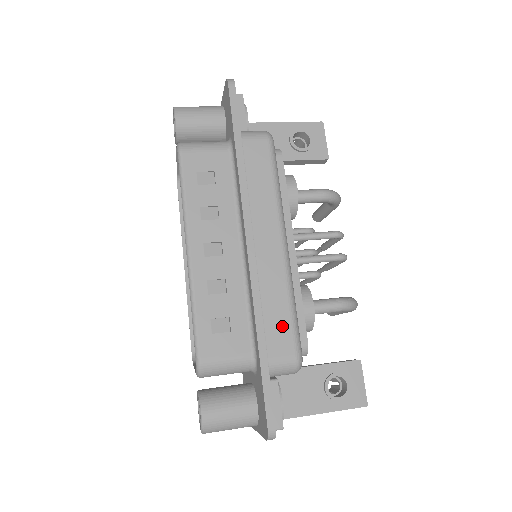
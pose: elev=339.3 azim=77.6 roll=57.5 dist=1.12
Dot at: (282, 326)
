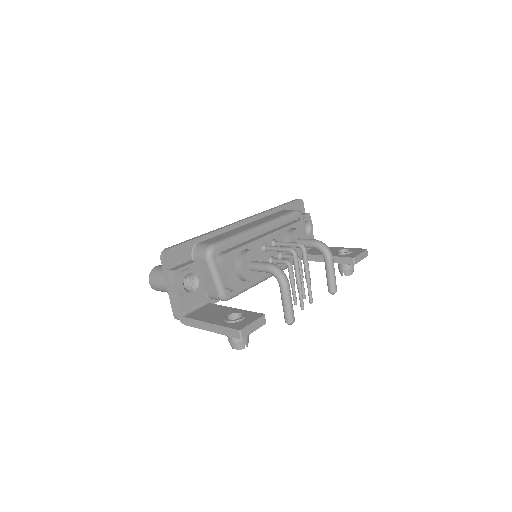
Dot at: (220, 238)
